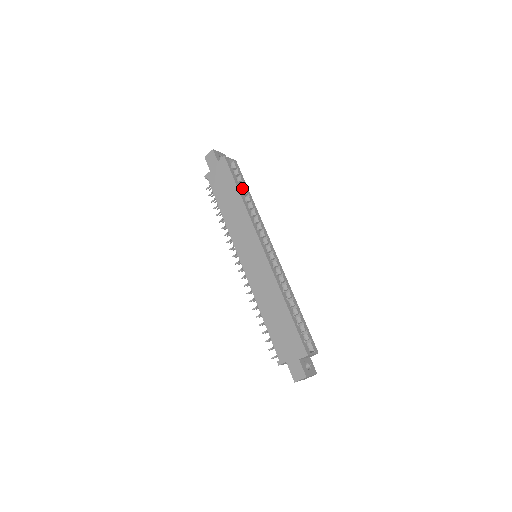
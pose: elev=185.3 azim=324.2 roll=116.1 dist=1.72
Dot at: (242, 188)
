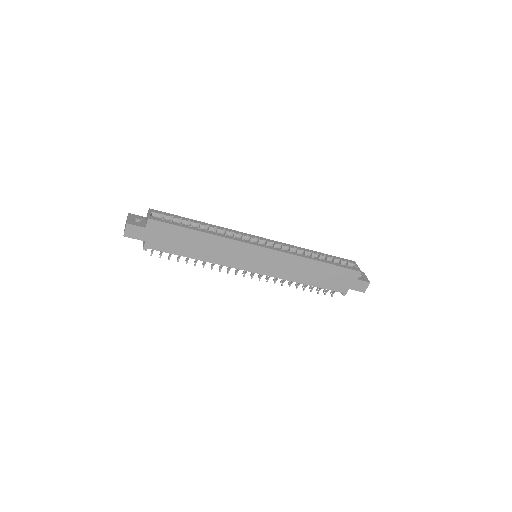
Dot at: (187, 224)
